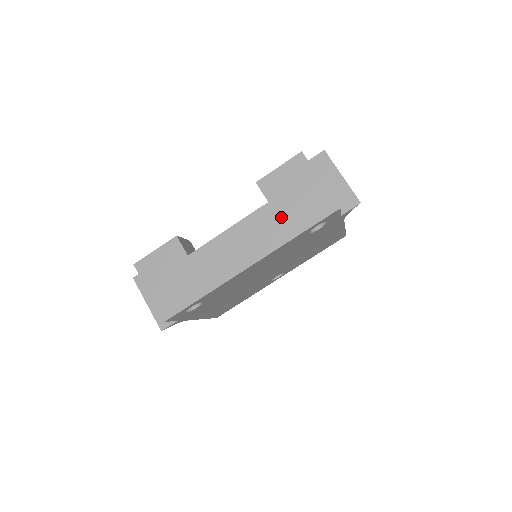
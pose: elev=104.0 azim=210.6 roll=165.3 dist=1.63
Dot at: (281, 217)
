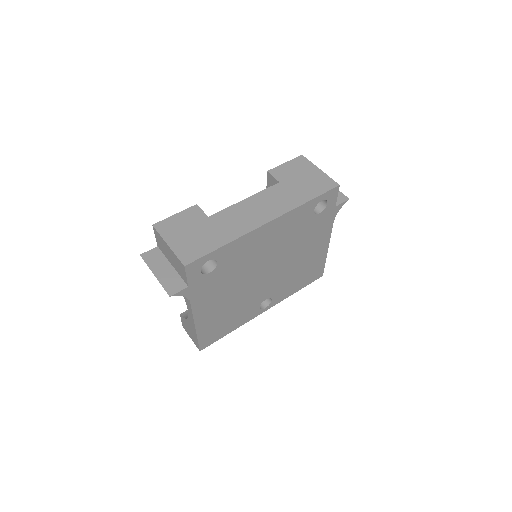
Dot at: (292, 191)
